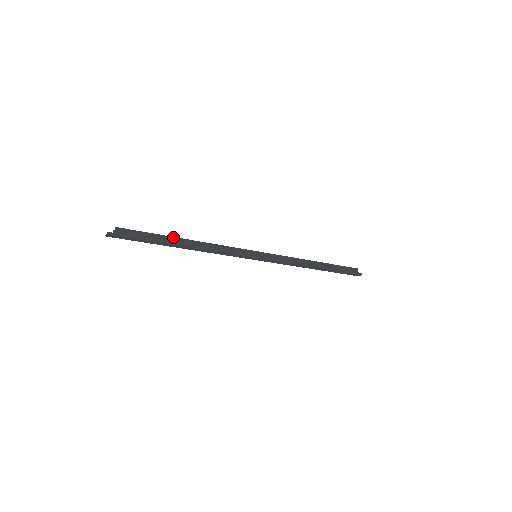
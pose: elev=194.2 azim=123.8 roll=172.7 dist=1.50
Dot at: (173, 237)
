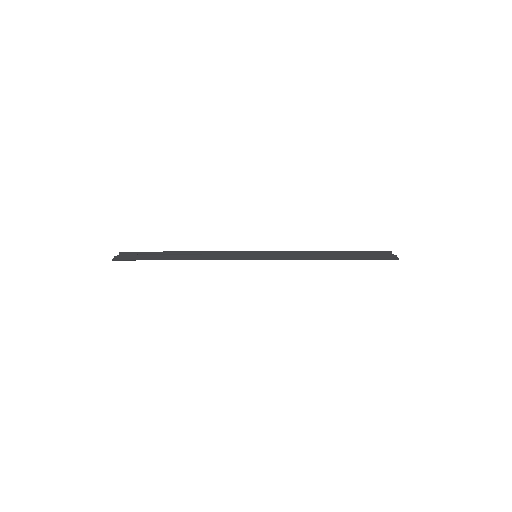
Dot at: (167, 255)
